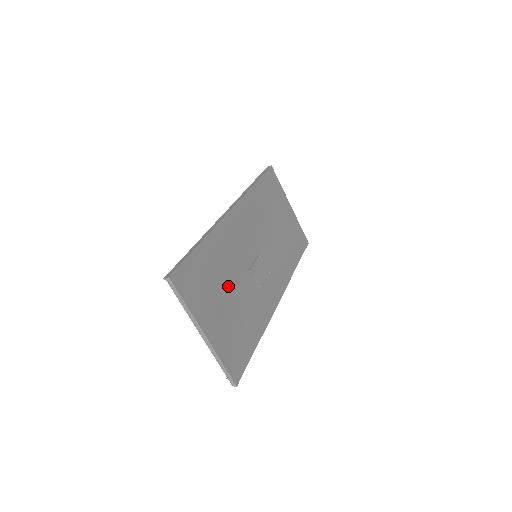
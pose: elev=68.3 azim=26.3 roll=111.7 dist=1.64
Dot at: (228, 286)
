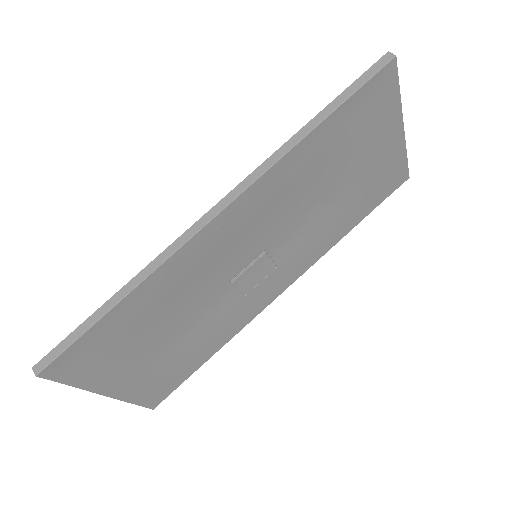
Dot at: (171, 324)
